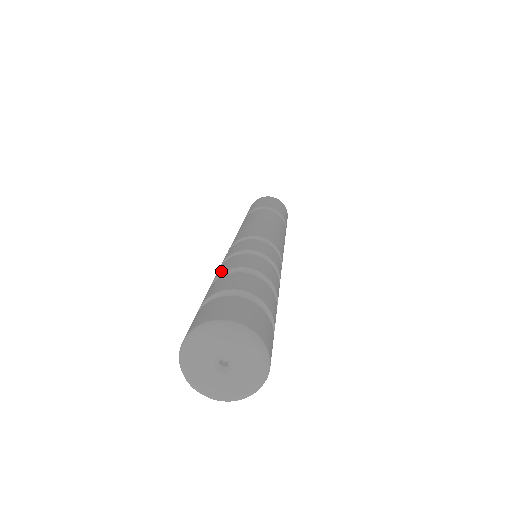
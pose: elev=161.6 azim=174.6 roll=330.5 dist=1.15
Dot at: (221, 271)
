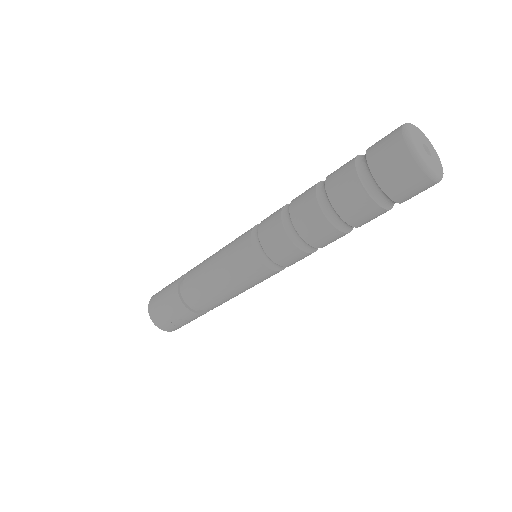
Dot at: occluded
